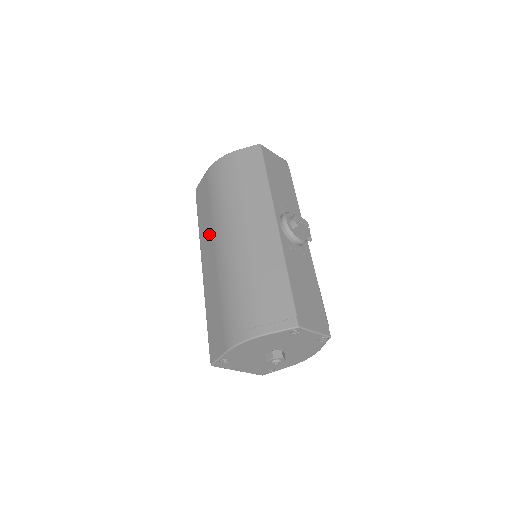
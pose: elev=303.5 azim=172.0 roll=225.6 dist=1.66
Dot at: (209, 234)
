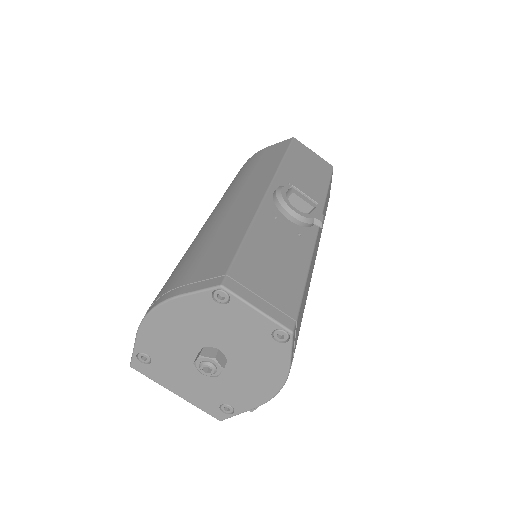
Dot at: occluded
